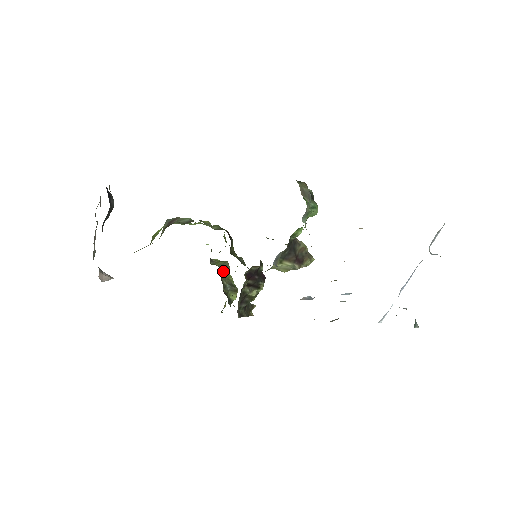
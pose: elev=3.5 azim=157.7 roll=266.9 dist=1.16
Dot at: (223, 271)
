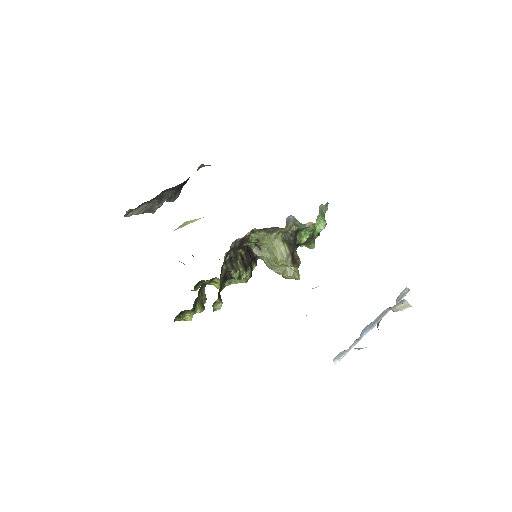
Dot at: (204, 290)
